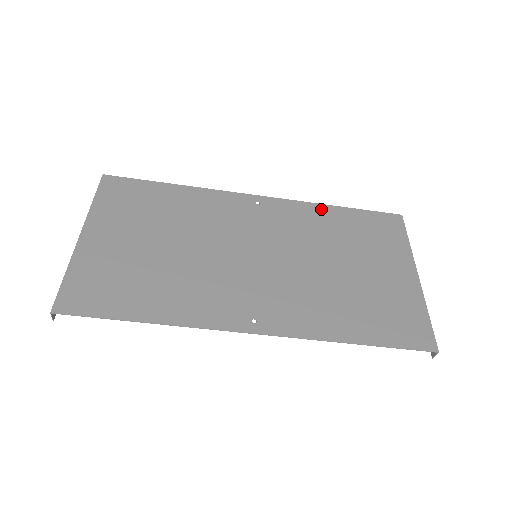
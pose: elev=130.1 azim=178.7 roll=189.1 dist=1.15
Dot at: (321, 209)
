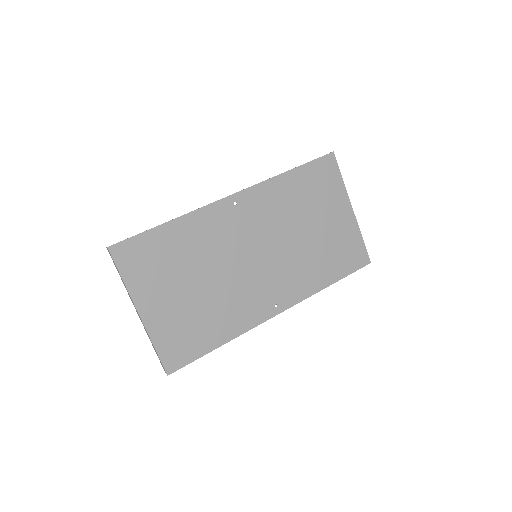
Dot at: (280, 181)
